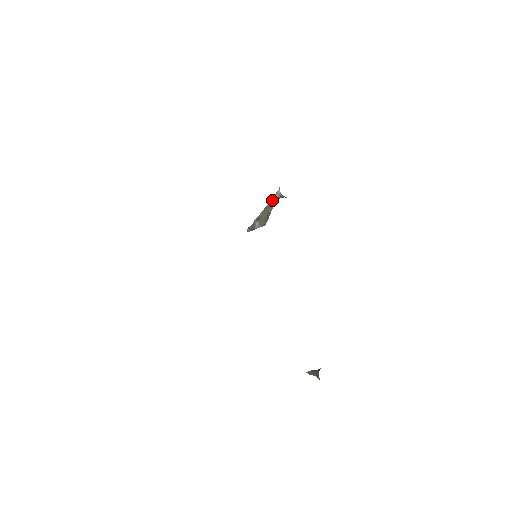
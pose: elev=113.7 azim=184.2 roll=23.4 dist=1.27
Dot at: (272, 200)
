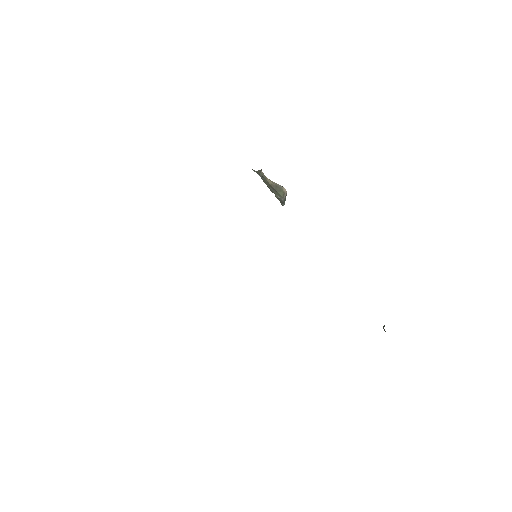
Dot at: (260, 176)
